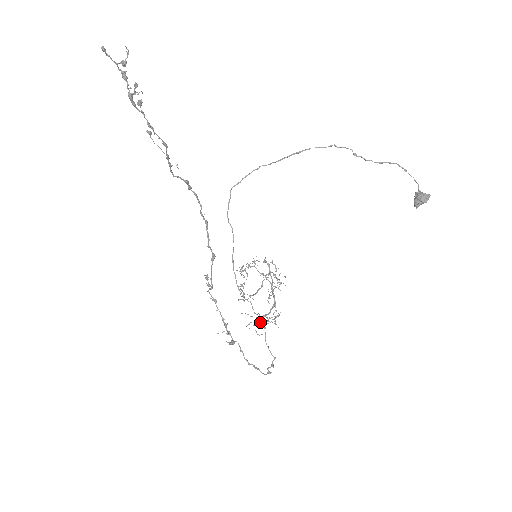
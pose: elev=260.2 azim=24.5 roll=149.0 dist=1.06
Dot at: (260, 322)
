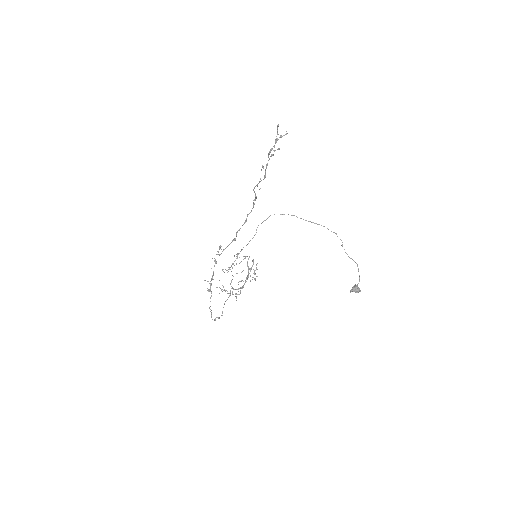
Dot at: occluded
